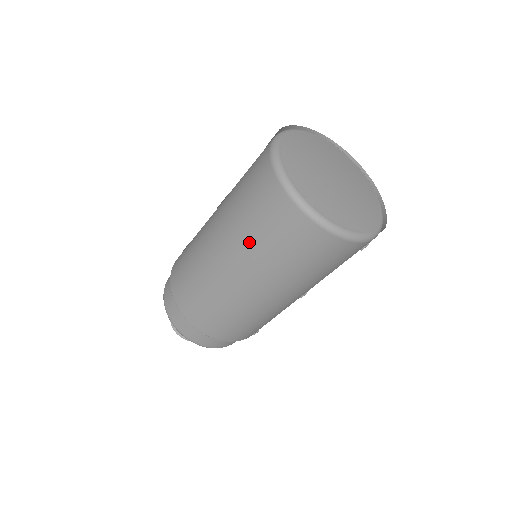
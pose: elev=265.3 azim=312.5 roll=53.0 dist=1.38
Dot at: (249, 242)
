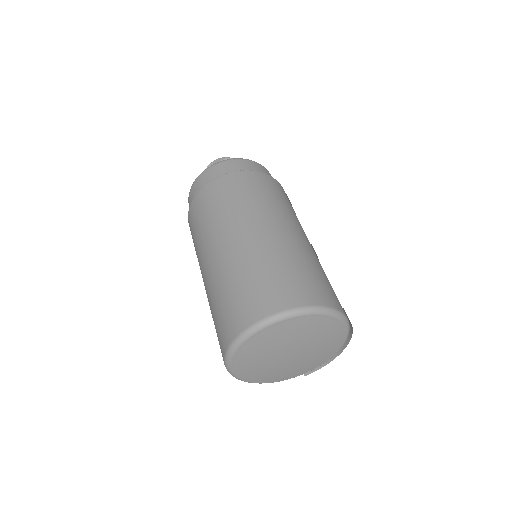
Dot at: (211, 312)
